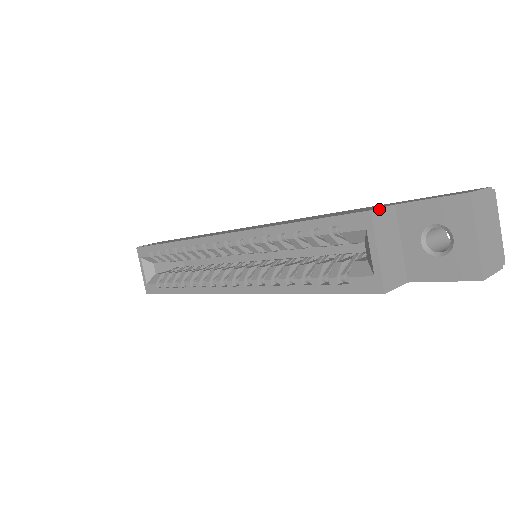
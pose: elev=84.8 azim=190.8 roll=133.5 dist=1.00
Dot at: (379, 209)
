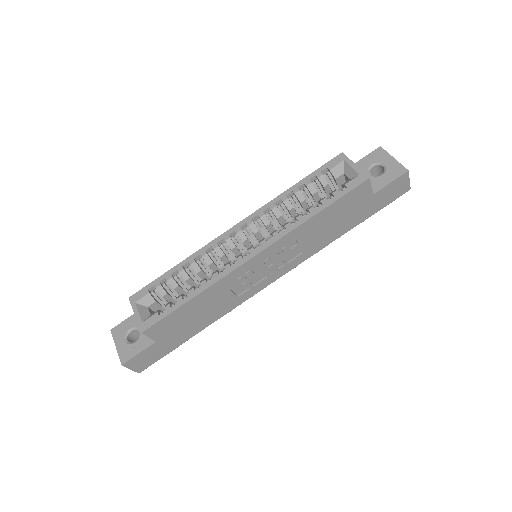
Dot at: occluded
